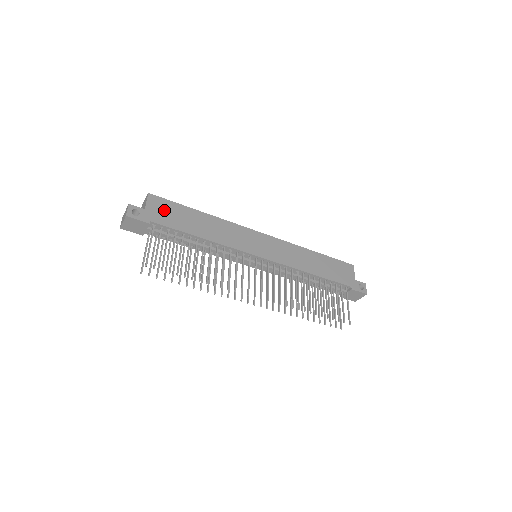
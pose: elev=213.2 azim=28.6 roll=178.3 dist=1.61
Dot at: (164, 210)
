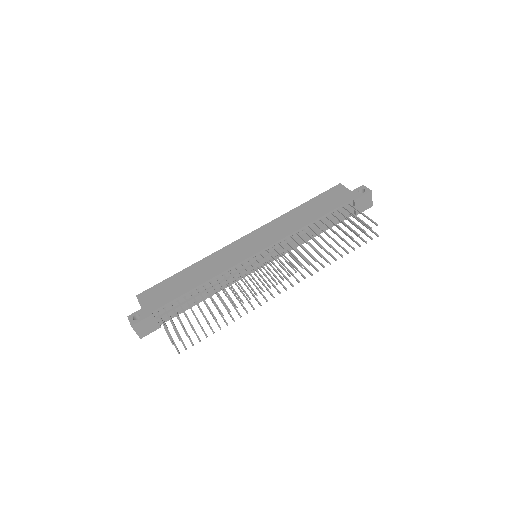
Dot at: (156, 295)
